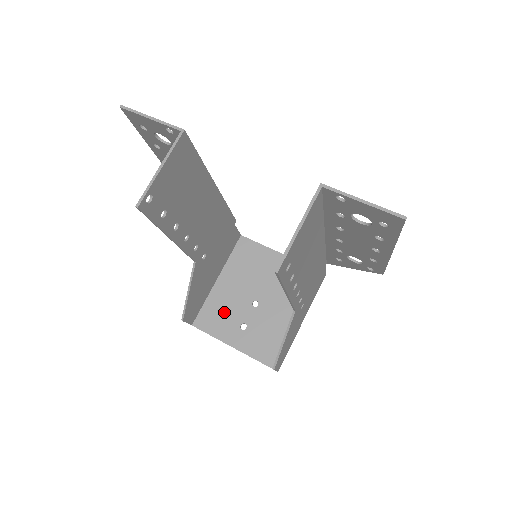
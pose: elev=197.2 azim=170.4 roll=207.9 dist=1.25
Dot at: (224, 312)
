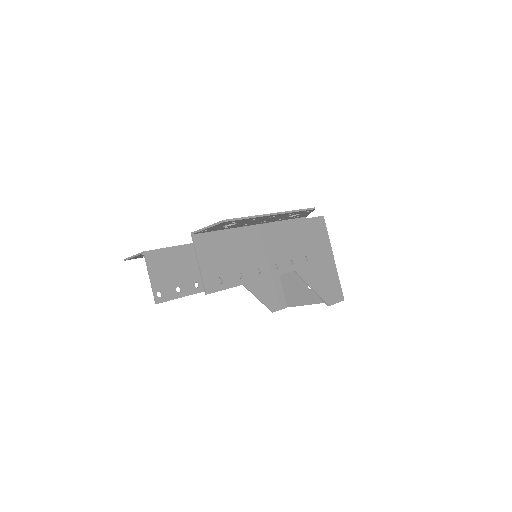
Dot at: (295, 287)
